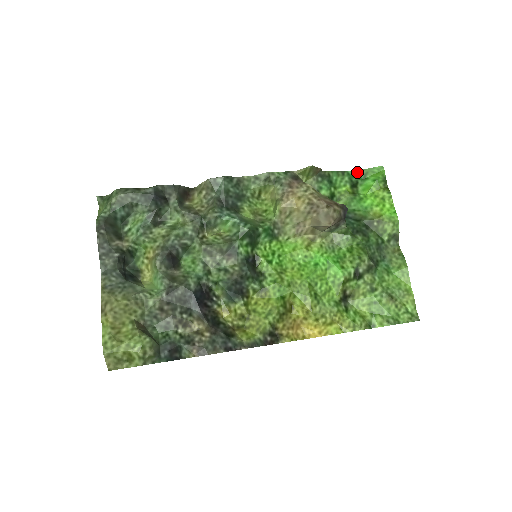
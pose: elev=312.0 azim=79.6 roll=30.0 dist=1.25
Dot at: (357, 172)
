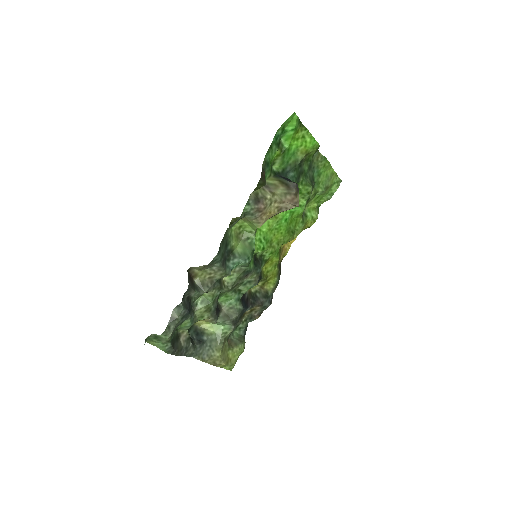
Dot at: (277, 133)
